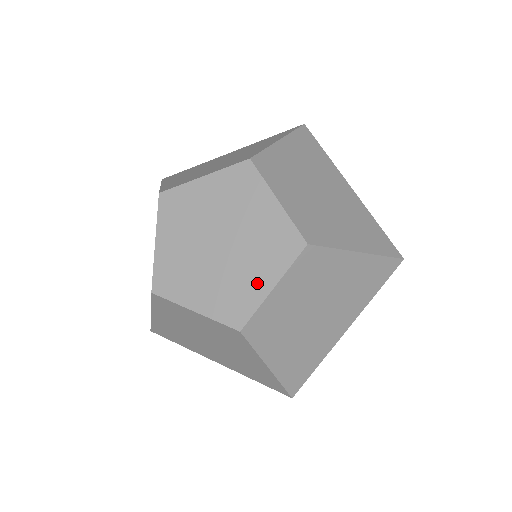
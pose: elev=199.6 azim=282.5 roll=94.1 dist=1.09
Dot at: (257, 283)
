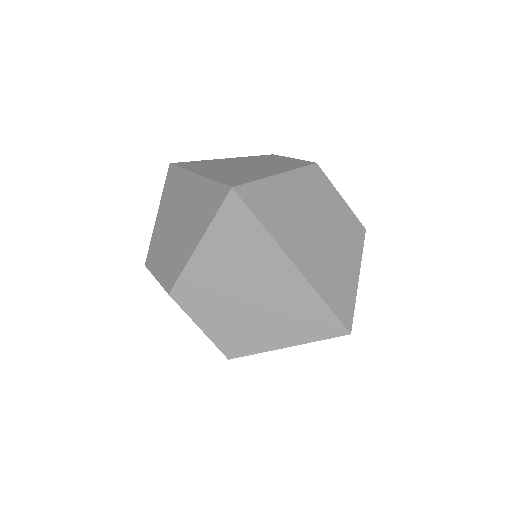
Dot at: occluded
